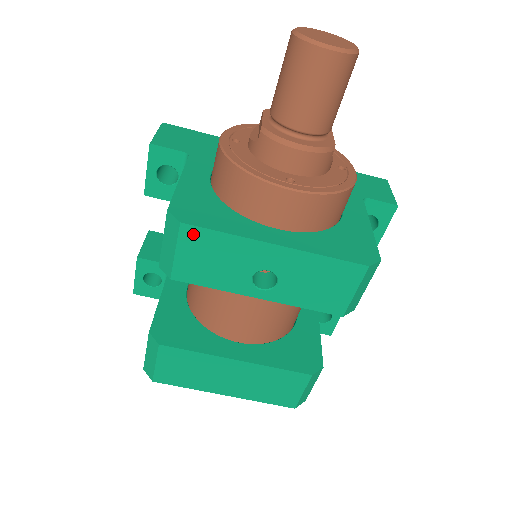
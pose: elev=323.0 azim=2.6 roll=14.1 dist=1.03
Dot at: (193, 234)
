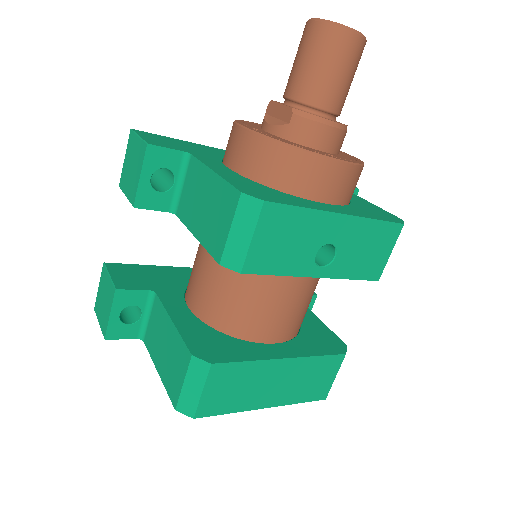
Dot at: (273, 213)
